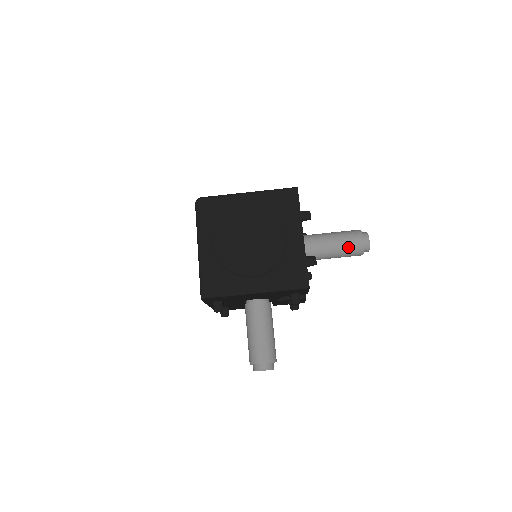
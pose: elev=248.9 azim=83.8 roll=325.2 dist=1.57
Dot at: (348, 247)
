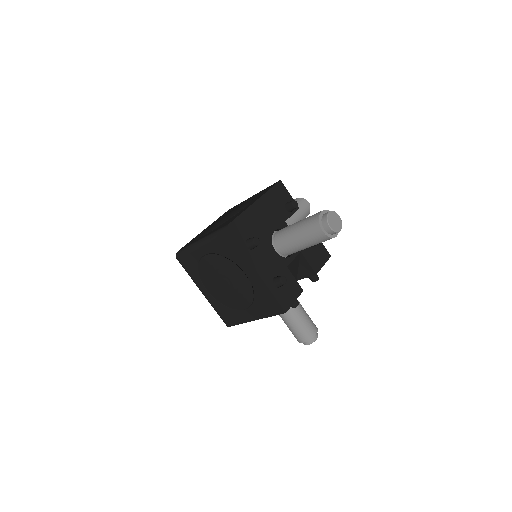
Dot at: (314, 241)
